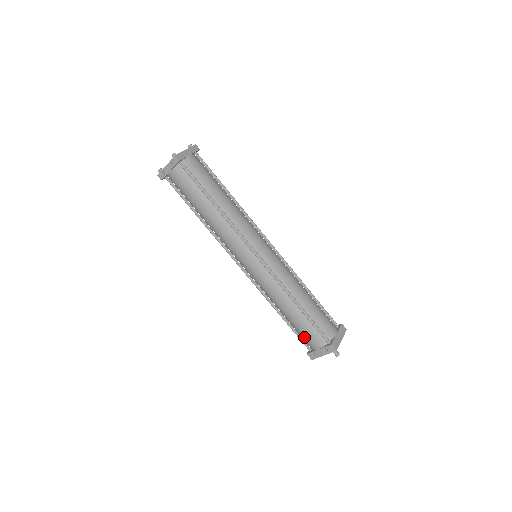
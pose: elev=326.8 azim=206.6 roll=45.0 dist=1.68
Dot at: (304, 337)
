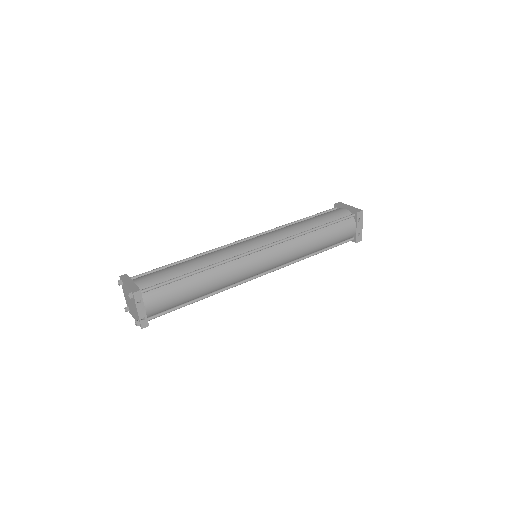
Dot at: (342, 238)
